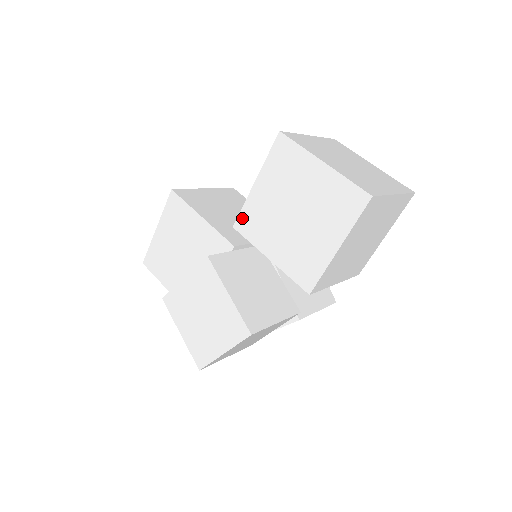
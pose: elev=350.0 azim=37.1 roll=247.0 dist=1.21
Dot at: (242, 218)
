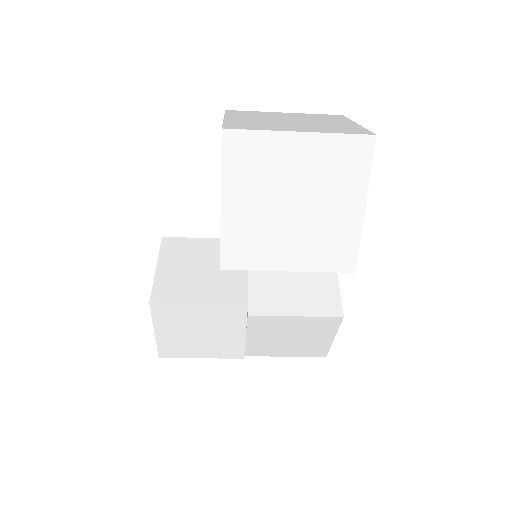
Dot at: occluded
